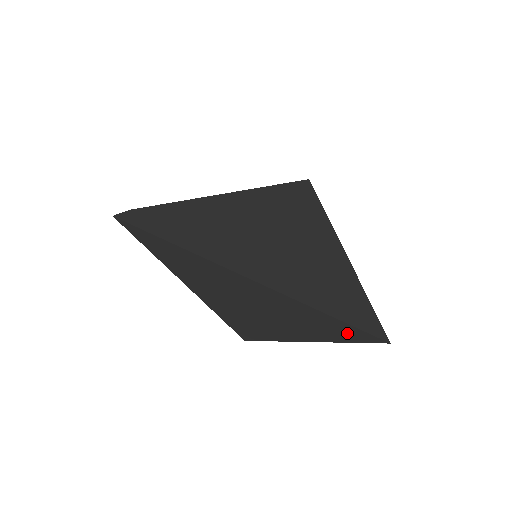
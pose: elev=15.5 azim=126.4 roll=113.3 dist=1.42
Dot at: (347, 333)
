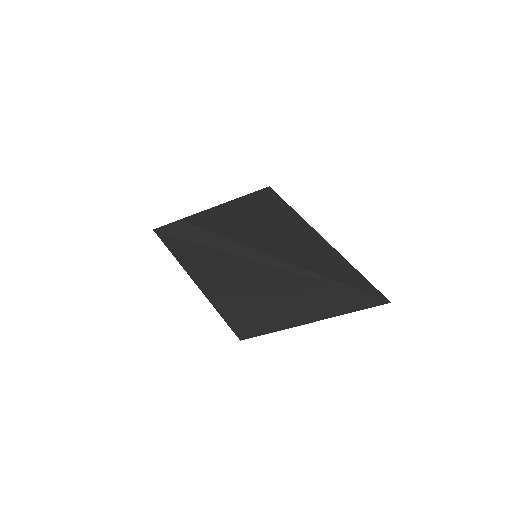
Dot at: (356, 303)
